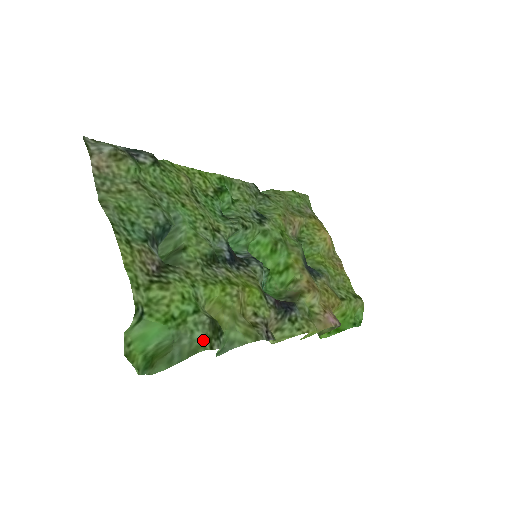
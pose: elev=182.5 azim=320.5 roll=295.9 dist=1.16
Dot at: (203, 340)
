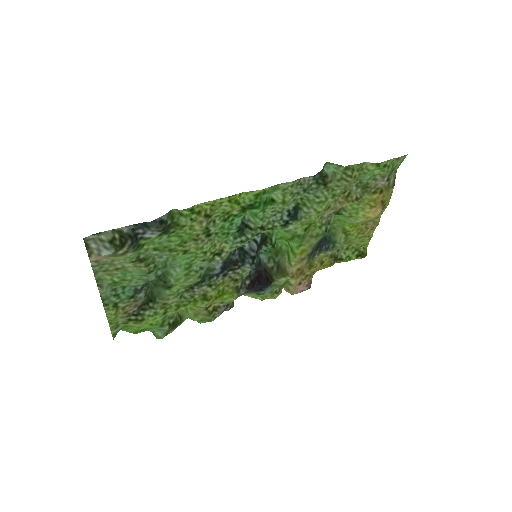
Dot at: (160, 335)
